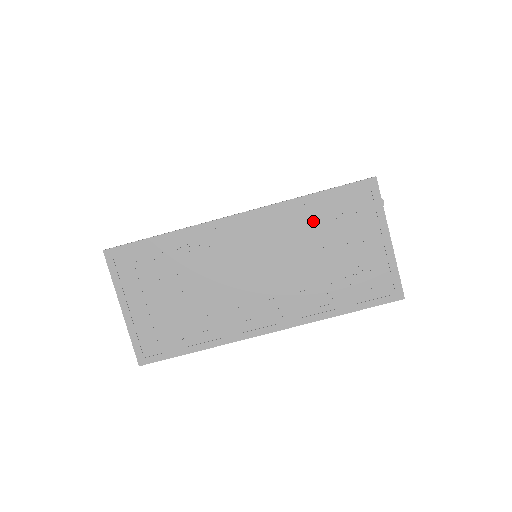
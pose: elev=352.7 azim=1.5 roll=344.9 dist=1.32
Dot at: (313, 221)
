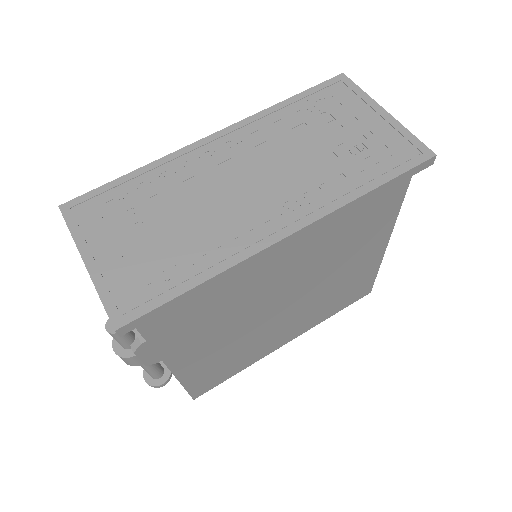
Dot at: (296, 119)
